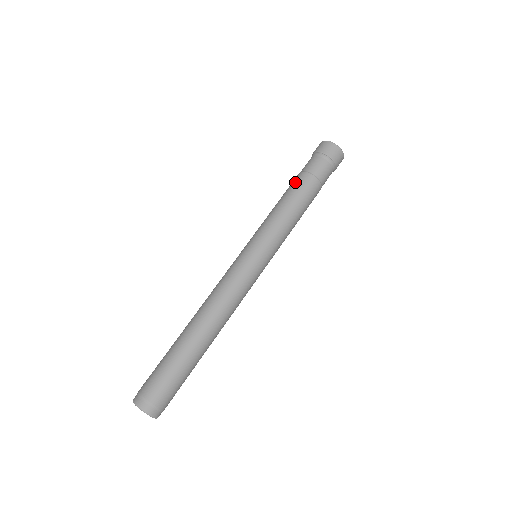
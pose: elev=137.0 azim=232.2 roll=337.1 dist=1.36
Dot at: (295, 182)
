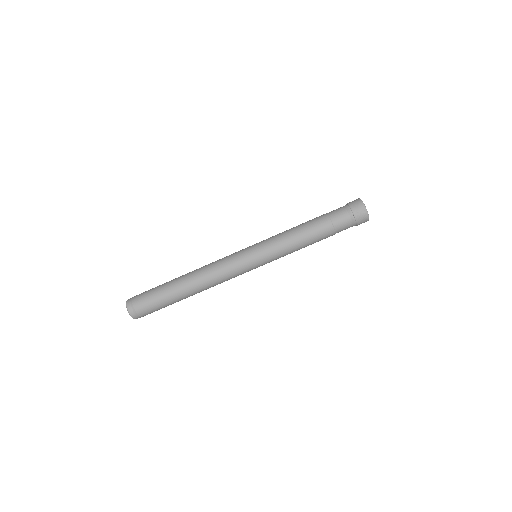
Dot at: occluded
